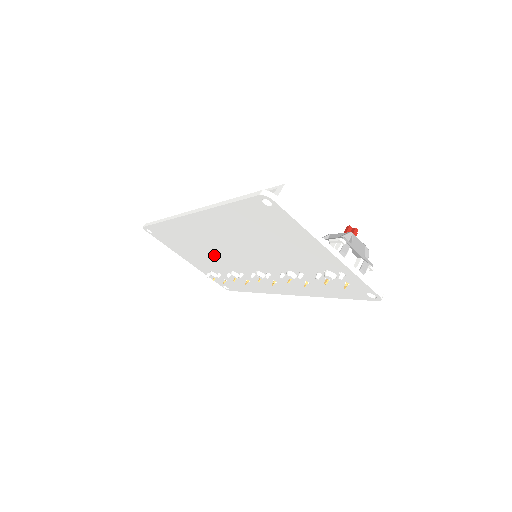
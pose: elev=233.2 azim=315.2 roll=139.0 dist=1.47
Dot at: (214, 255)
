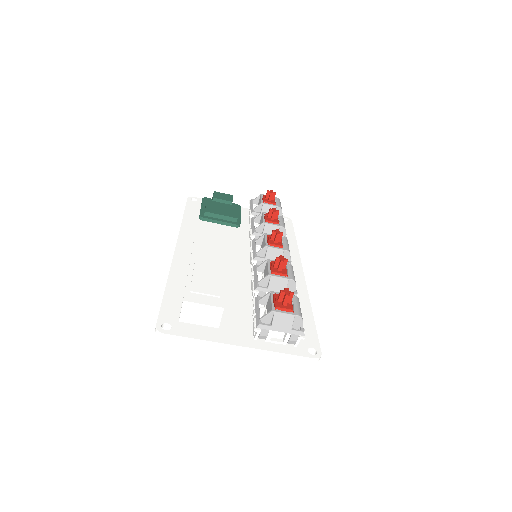
Dot at: occluded
